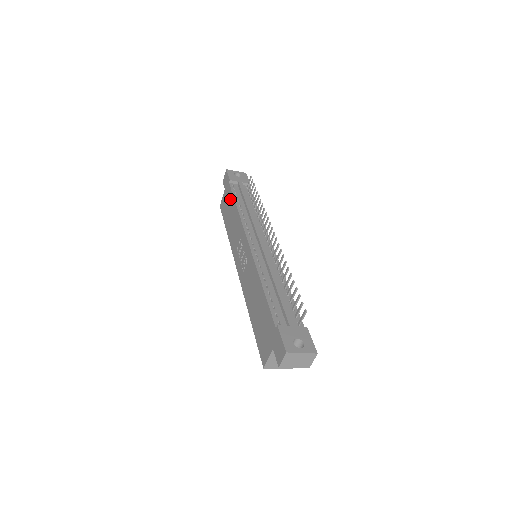
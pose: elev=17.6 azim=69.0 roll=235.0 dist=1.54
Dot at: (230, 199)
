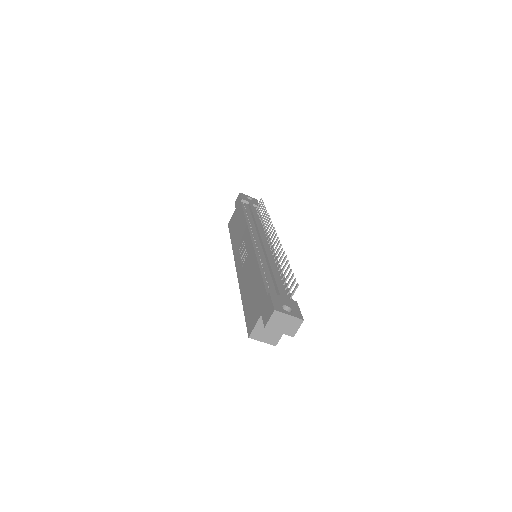
Dot at: (239, 213)
